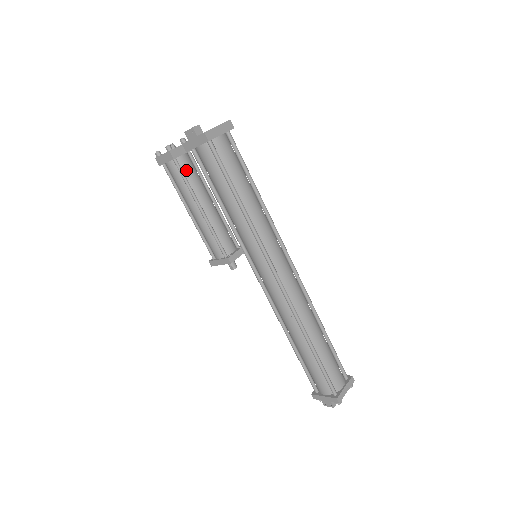
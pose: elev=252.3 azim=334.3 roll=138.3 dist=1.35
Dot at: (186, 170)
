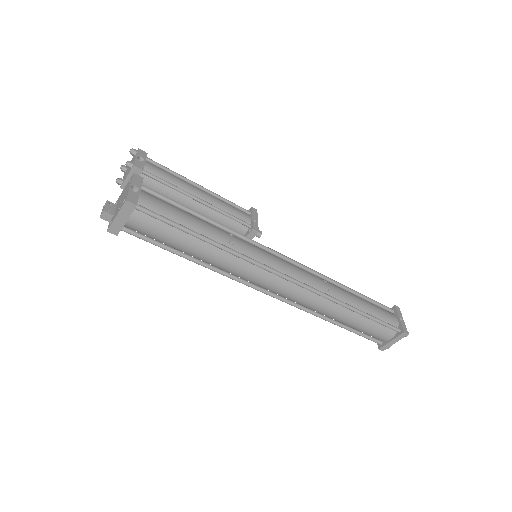
Dot at: occluded
